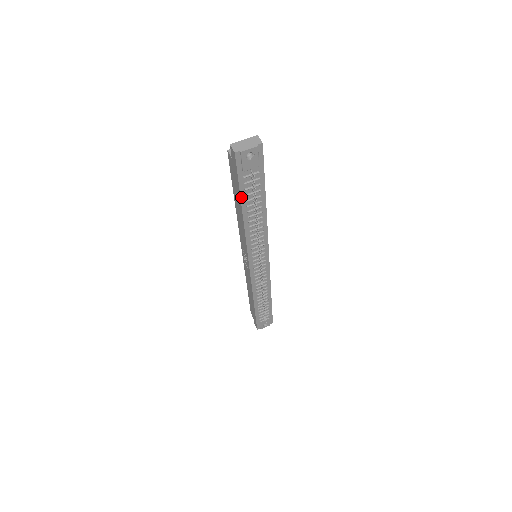
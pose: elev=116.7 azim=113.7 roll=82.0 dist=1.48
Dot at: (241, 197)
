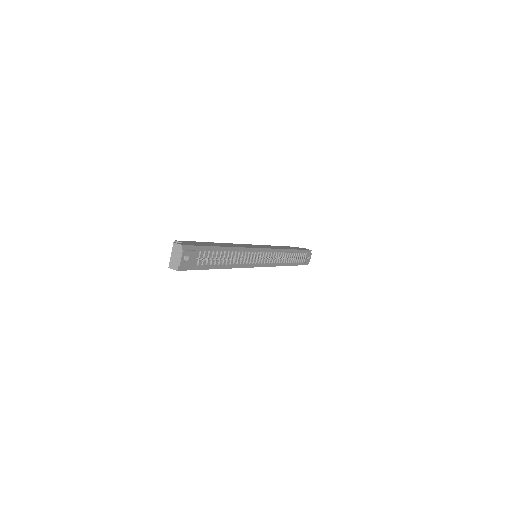
Dot at: occluded
